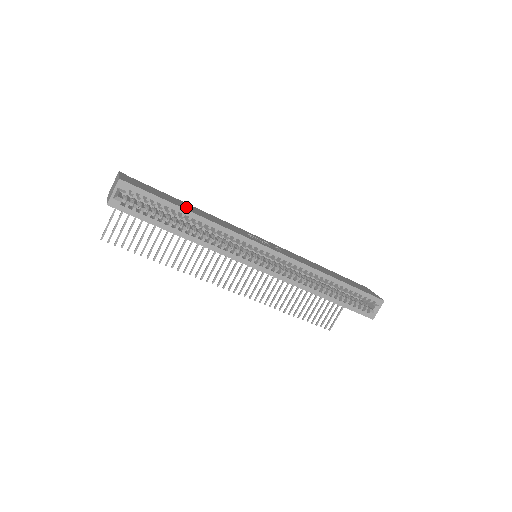
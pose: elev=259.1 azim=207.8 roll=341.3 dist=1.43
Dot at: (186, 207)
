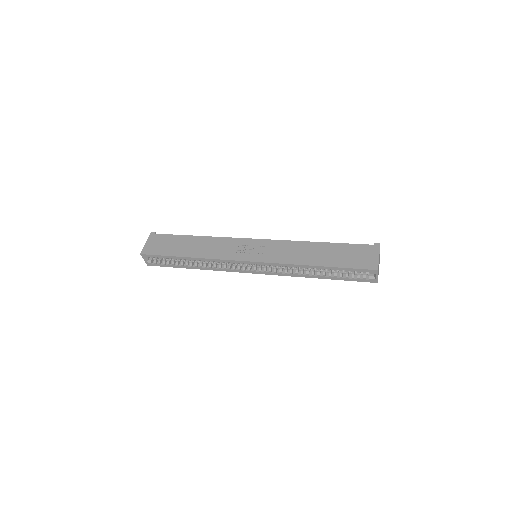
Dot at: (186, 250)
